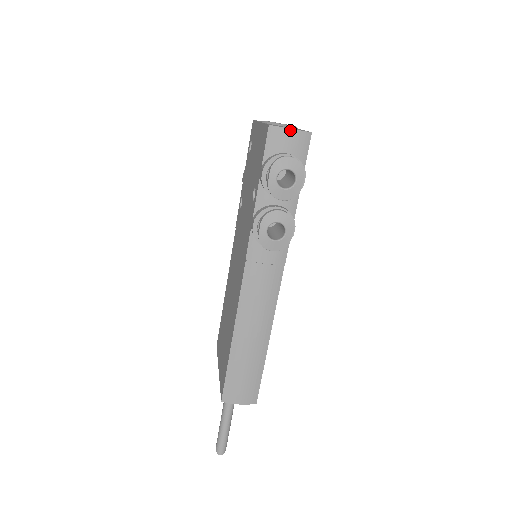
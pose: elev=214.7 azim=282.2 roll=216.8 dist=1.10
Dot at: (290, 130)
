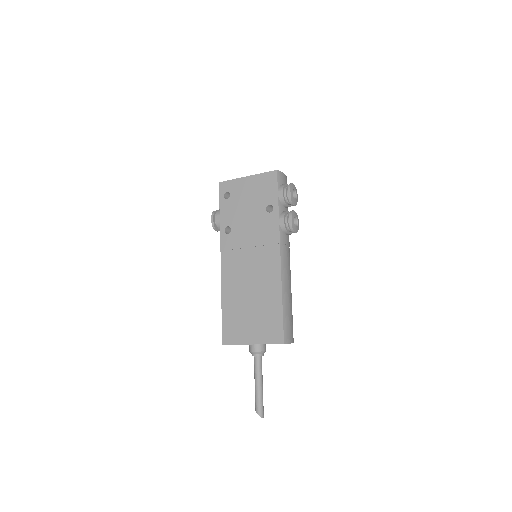
Dot at: (283, 173)
